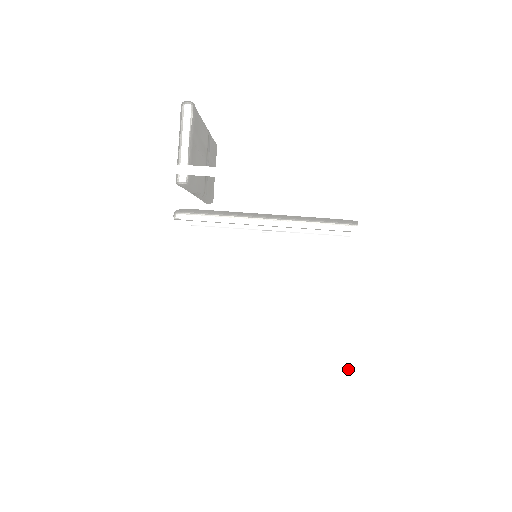
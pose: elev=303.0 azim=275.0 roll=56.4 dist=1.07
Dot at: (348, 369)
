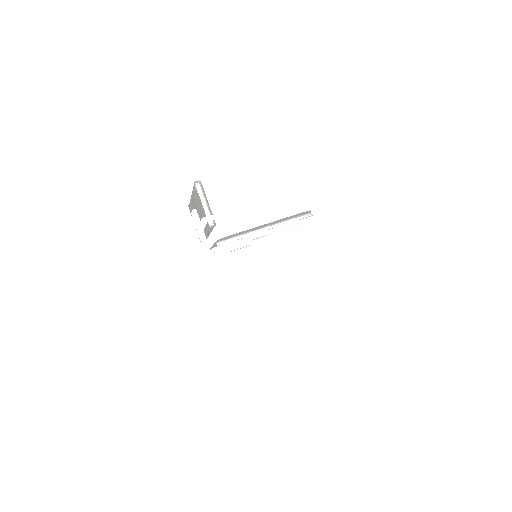
Dot at: (339, 285)
